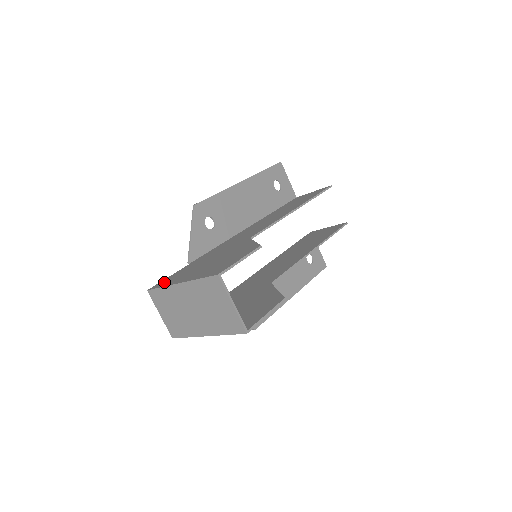
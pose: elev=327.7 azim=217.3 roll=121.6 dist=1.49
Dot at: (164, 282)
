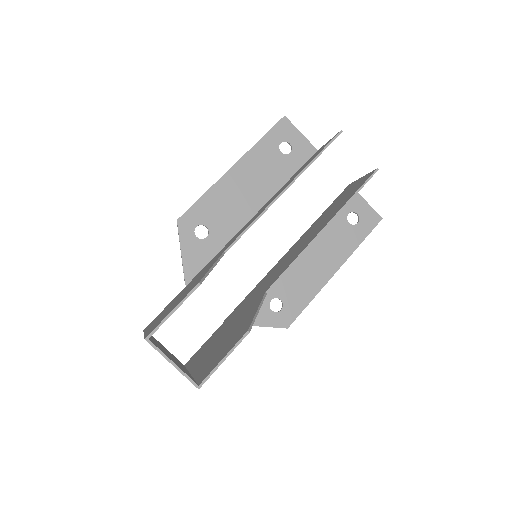
Dot at: (152, 321)
